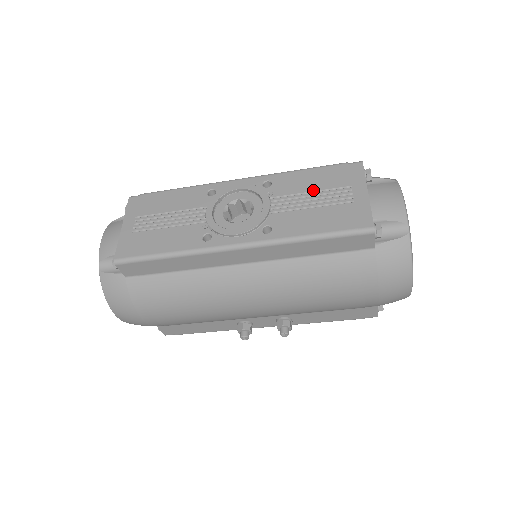
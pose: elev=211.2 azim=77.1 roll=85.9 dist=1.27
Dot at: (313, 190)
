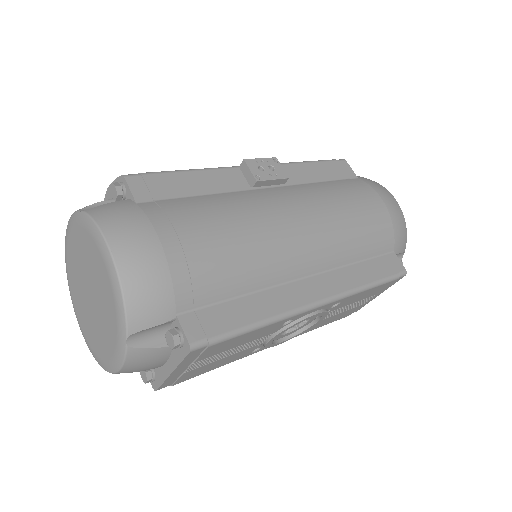
Dot at: (357, 302)
